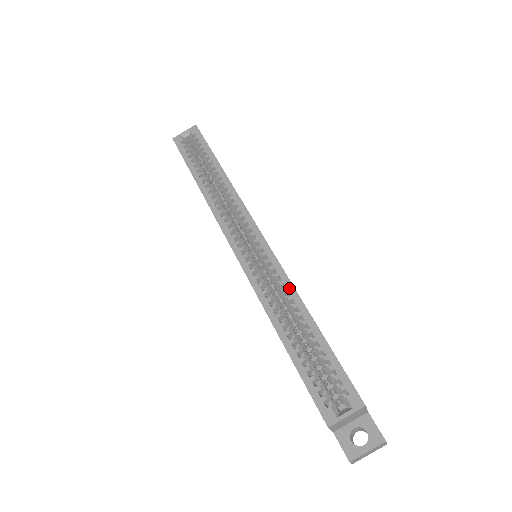
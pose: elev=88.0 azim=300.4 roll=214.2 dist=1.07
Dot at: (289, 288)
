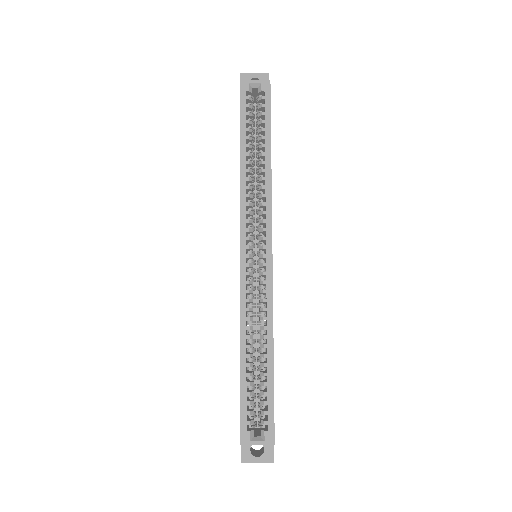
Dot at: (269, 319)
